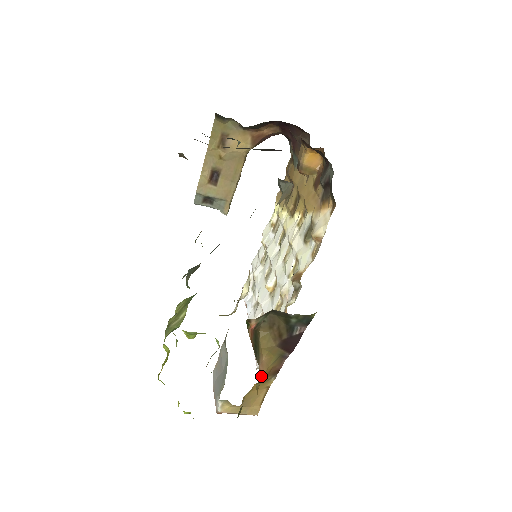
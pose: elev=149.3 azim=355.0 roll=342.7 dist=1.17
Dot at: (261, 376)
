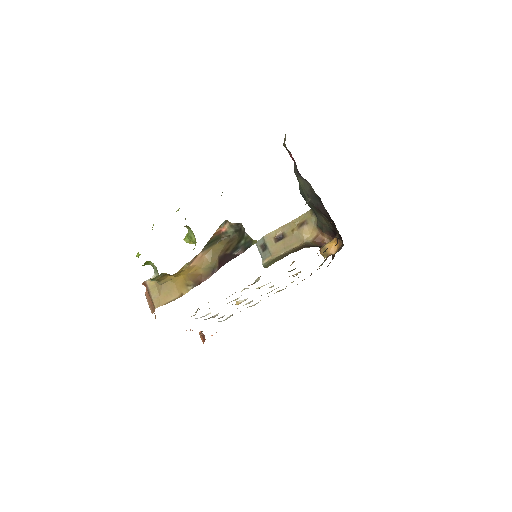
Dot at: (194, 262)
